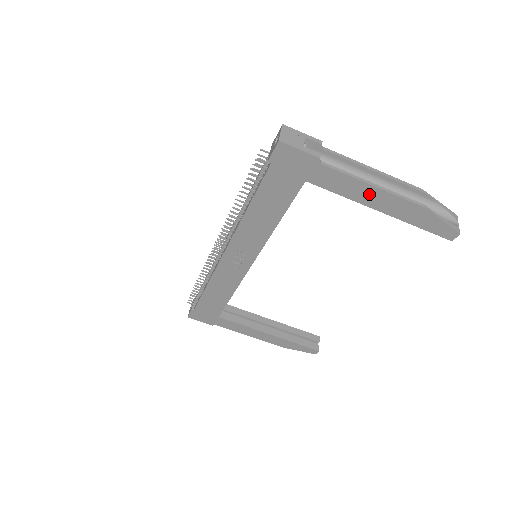
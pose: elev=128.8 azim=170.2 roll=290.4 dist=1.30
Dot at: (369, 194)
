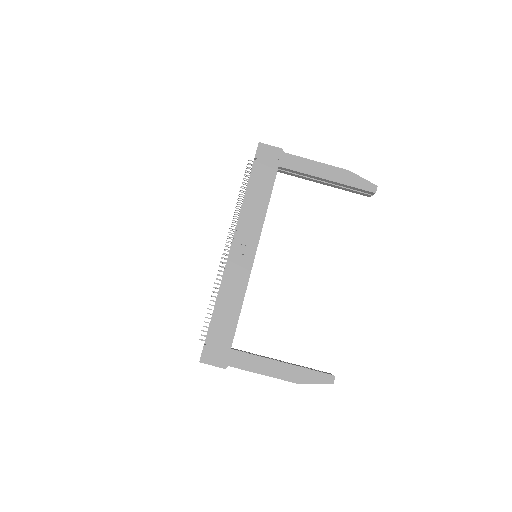
Dot at: (316, 168)
